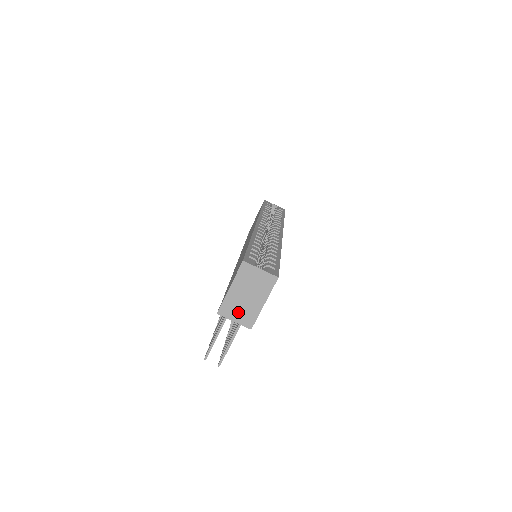
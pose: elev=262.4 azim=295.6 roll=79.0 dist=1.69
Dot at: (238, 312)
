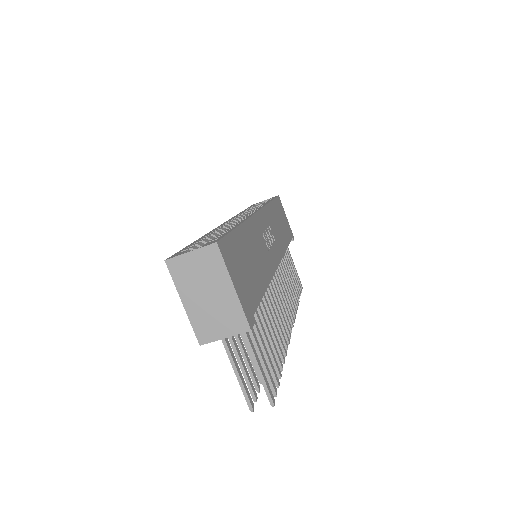
Dot at: (218, 323)
